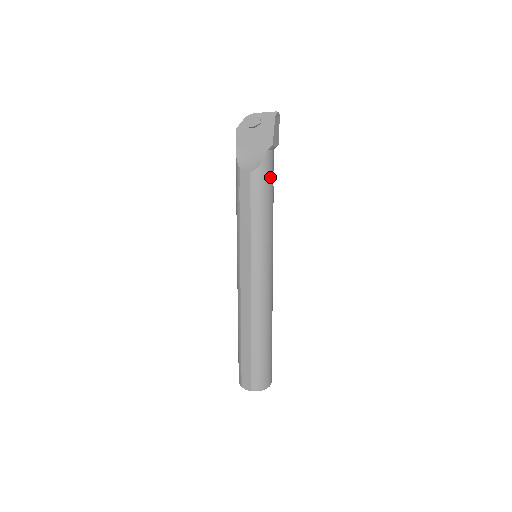
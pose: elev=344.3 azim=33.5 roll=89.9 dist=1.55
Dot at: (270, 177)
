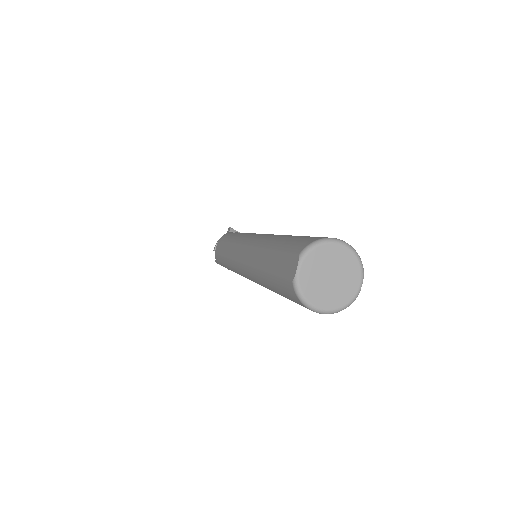
Dot at: occluded
